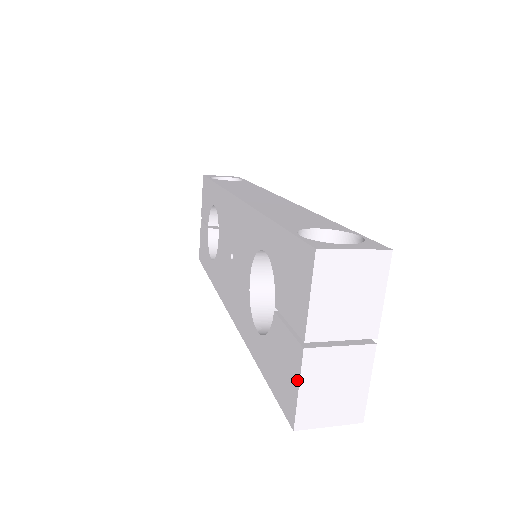
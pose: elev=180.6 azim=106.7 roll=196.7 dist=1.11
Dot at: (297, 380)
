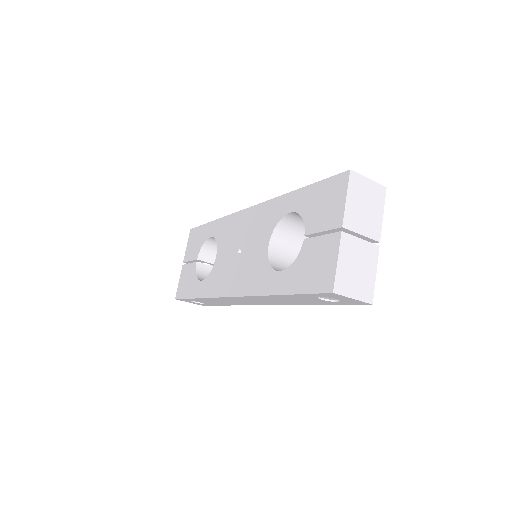
Dot at: (336, 256)
